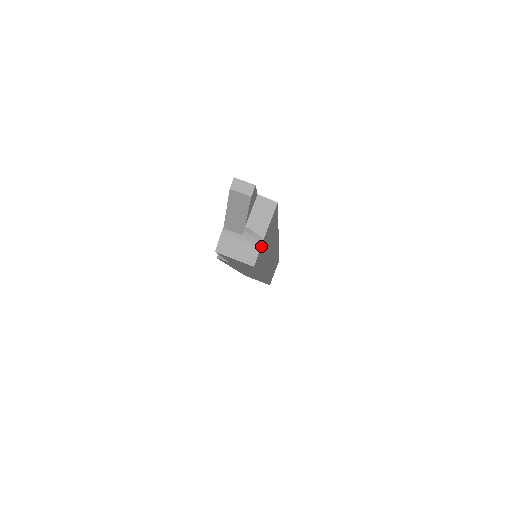
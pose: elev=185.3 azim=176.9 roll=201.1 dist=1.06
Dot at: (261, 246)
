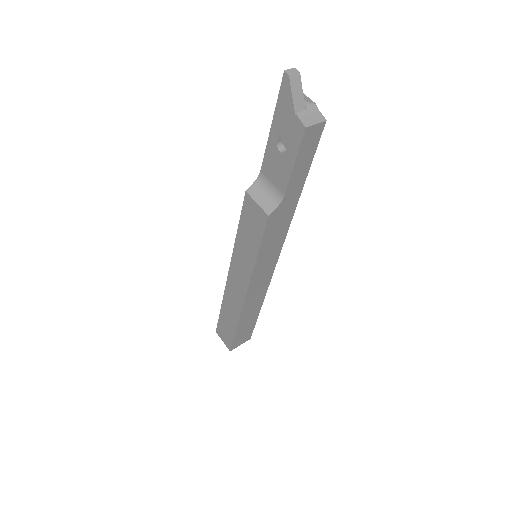
Dot at: (317, 110)
